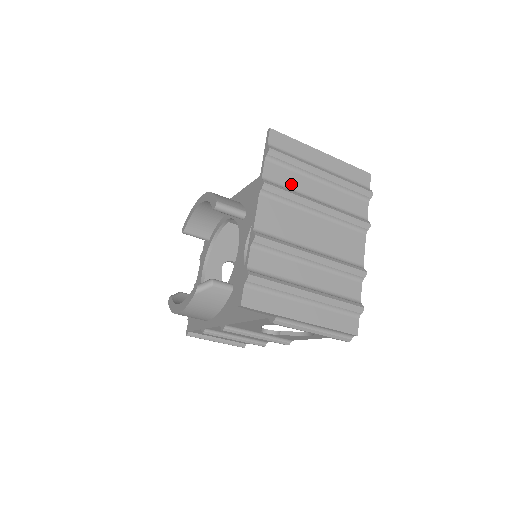
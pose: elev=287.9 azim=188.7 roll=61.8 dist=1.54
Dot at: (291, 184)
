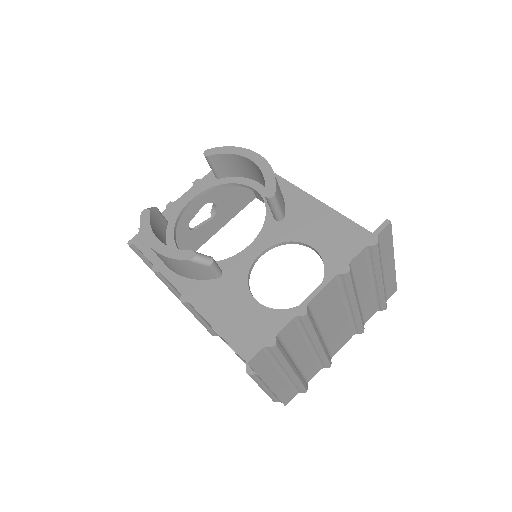
Dot at: (358, 276)
